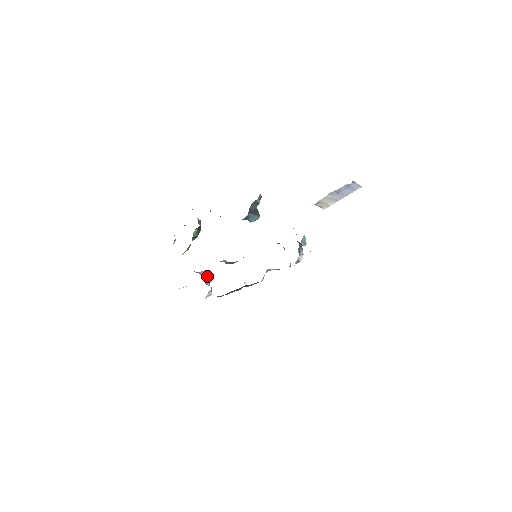
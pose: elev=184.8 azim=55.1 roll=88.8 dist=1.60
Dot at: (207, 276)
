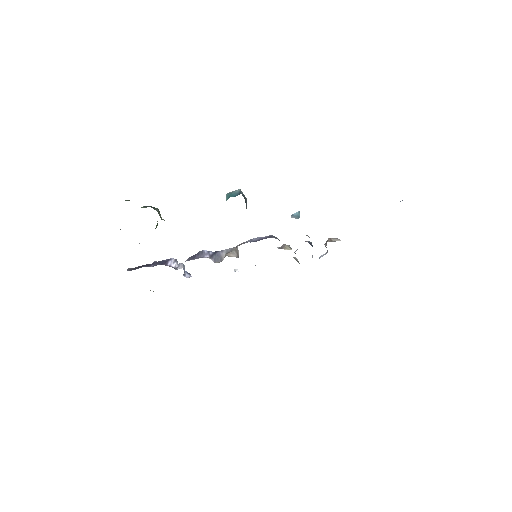
Dot at: (184, 268)
